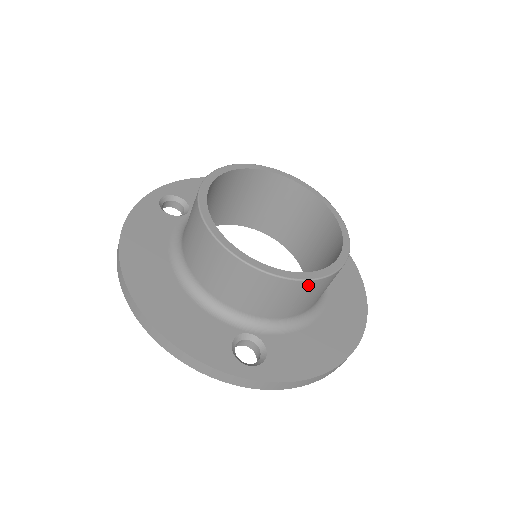
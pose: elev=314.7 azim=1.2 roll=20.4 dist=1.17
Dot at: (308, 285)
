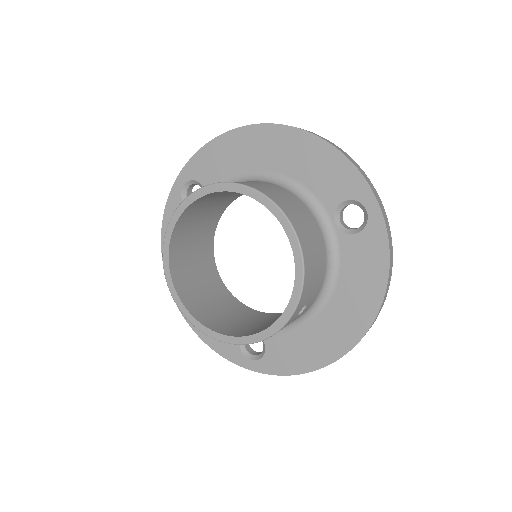
Dot at: occluded
